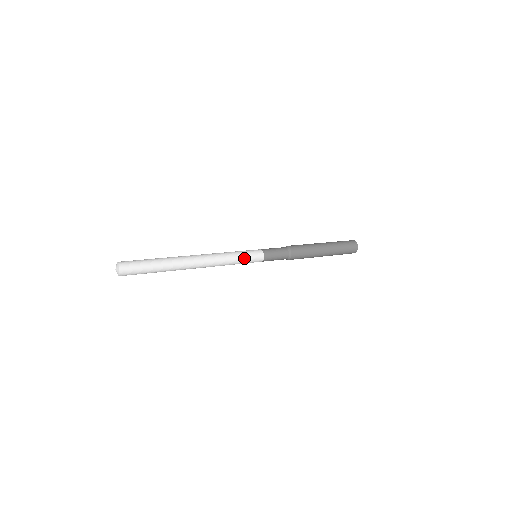
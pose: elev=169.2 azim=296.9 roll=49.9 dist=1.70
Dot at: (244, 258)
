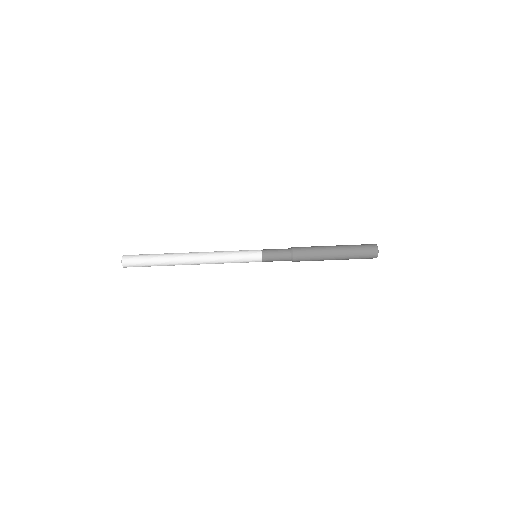
Dot at: (240, 256)
